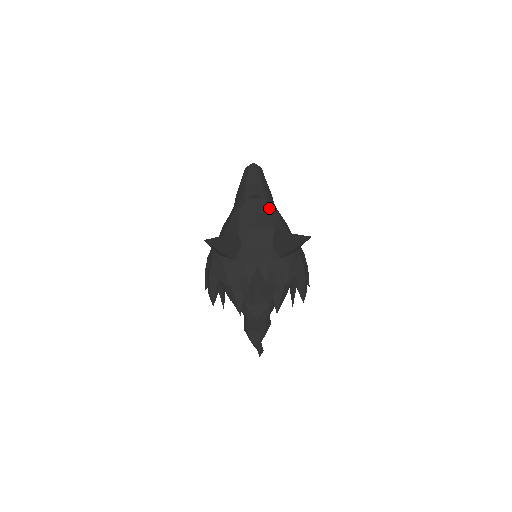
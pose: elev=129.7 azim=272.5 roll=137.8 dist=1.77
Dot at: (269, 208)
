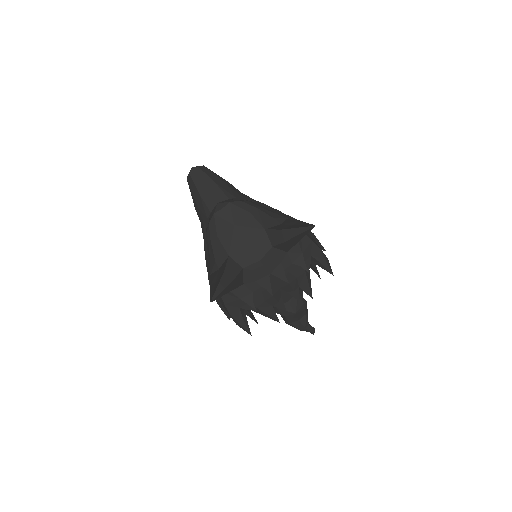
Dot at: (244, 210)
